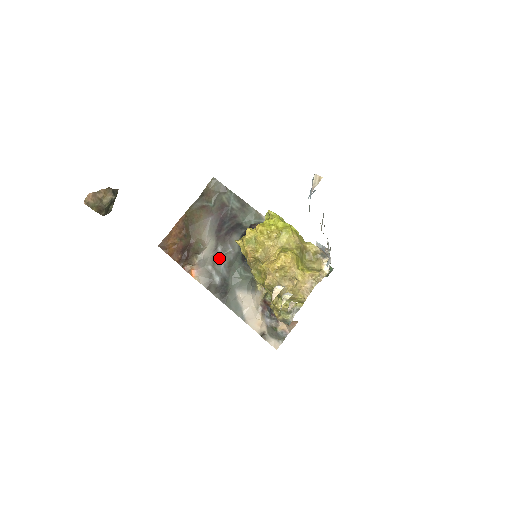
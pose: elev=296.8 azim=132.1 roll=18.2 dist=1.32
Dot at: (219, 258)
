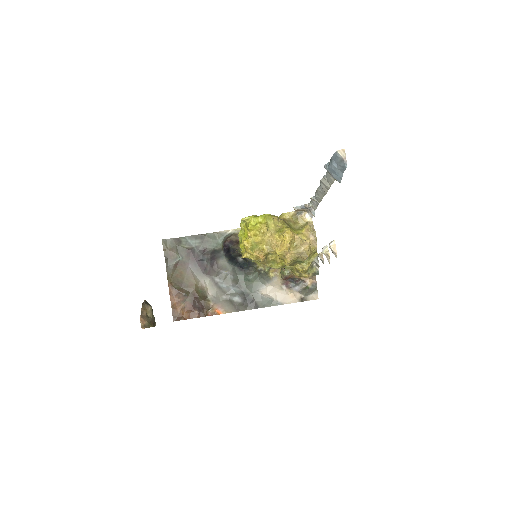
Dot at: (224, 285)
